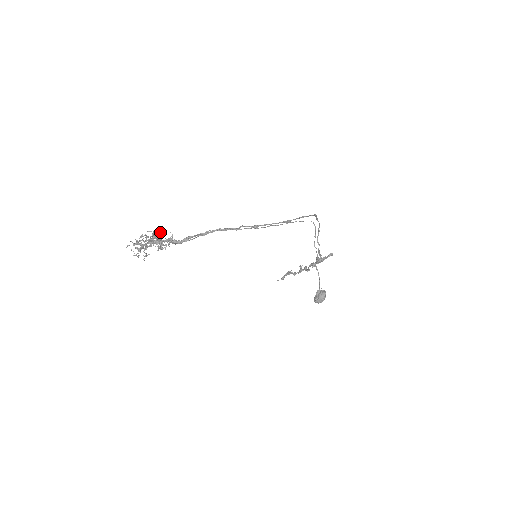
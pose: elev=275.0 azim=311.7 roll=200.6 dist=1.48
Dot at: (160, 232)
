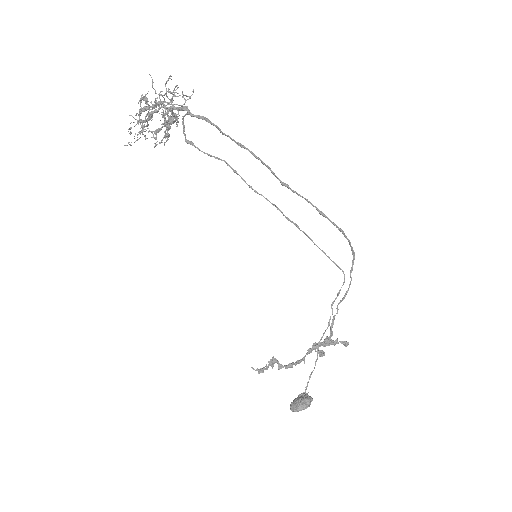
Dot at: occluded
